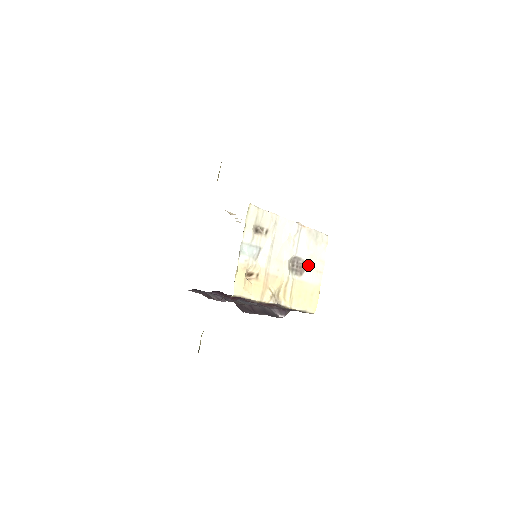
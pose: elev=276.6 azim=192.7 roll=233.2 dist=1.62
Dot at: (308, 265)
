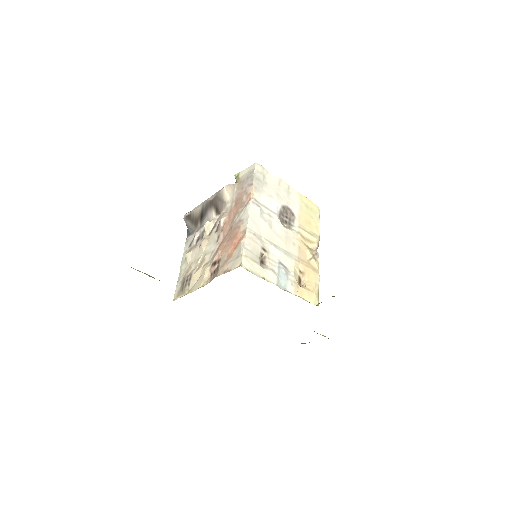
Dot at: (285, 203)
